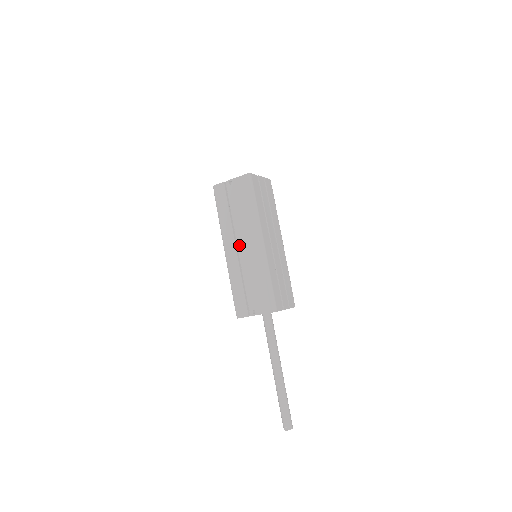
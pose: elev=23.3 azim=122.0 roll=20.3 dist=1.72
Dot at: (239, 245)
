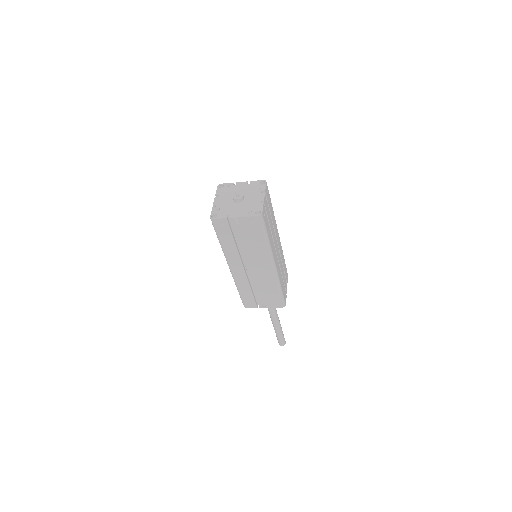
Dot at: (248, 267)
